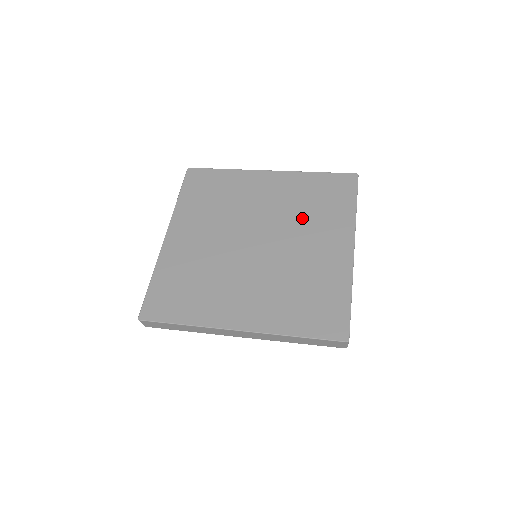
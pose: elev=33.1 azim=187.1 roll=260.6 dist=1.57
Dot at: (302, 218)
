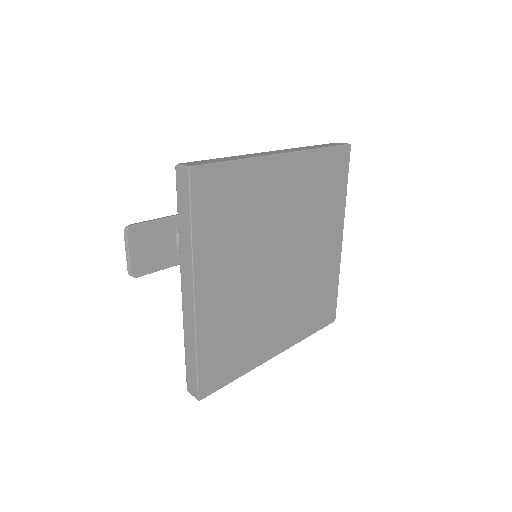
Dot at: (313, 219)
